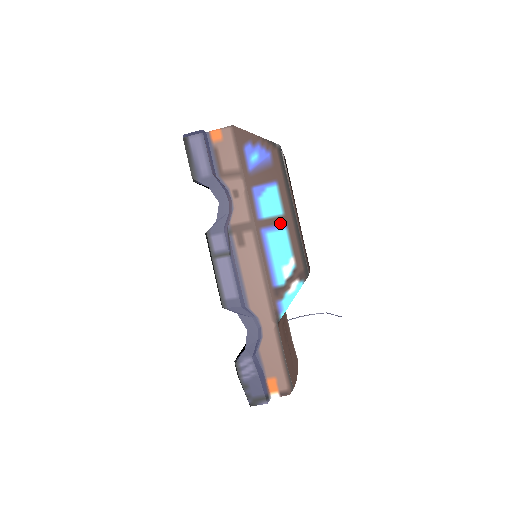
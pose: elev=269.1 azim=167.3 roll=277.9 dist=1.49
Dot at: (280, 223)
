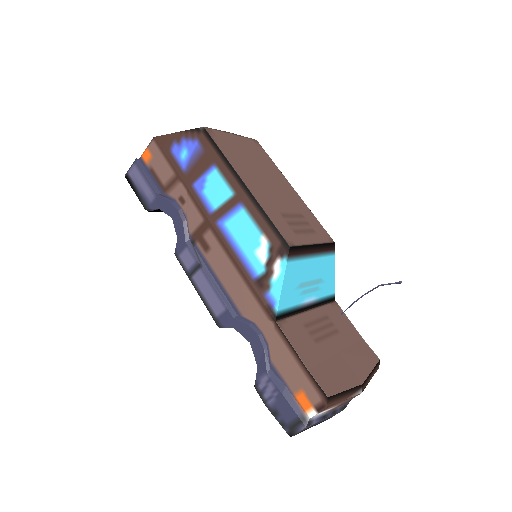
Dot at: (234, 205)
